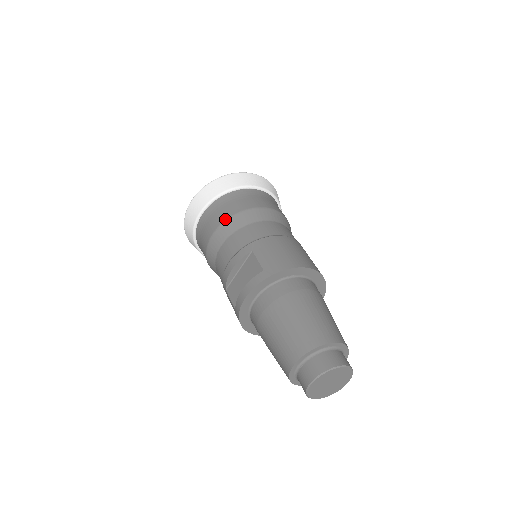
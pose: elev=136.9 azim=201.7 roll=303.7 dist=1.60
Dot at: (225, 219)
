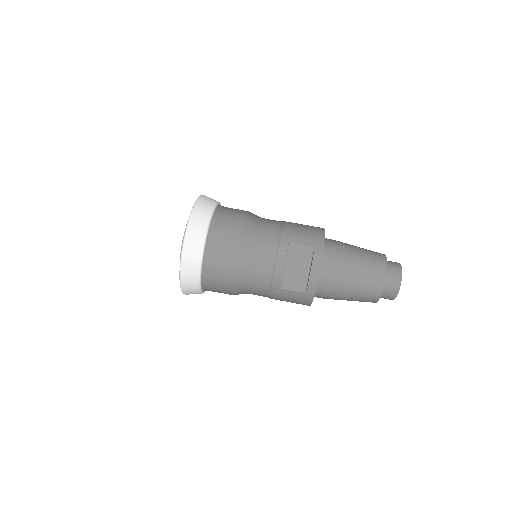
Dot at: (238, 238)
